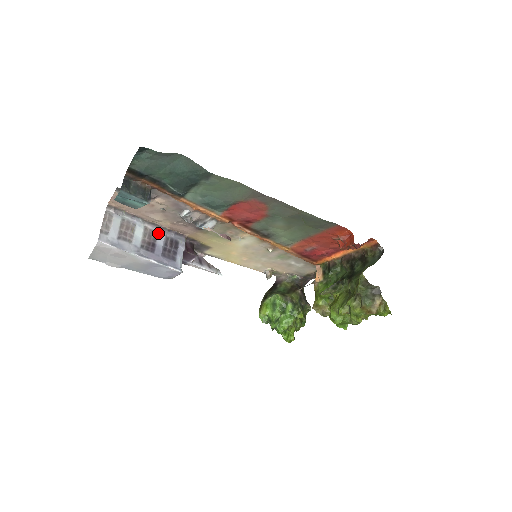
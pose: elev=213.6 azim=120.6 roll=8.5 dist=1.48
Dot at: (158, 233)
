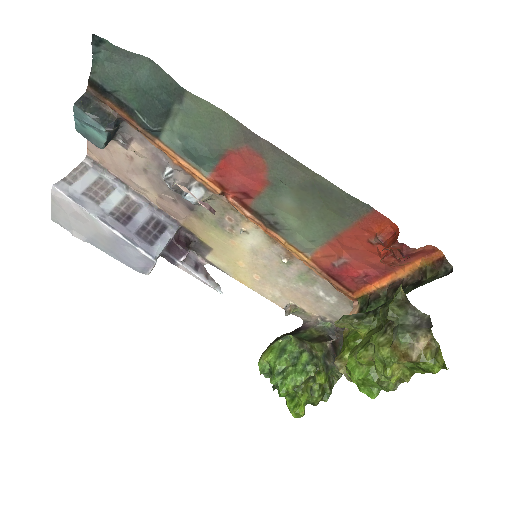
Dot at: (142, 208)
